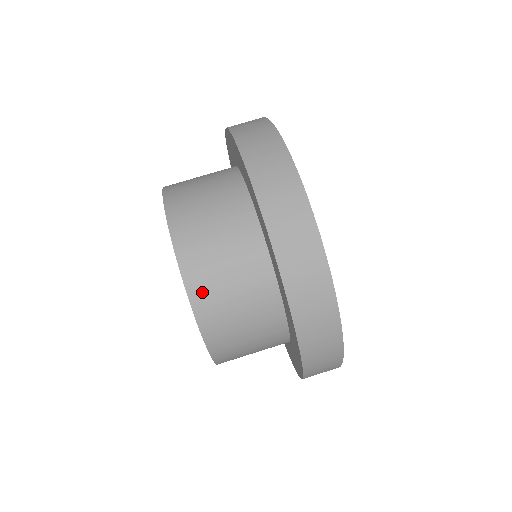
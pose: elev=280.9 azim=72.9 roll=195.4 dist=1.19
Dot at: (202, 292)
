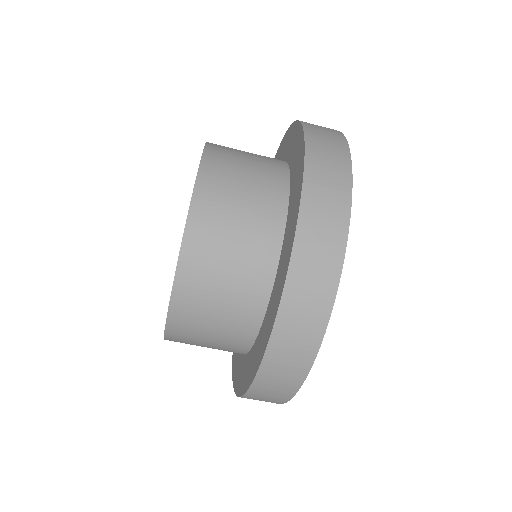
Dot at: (194, 265)
